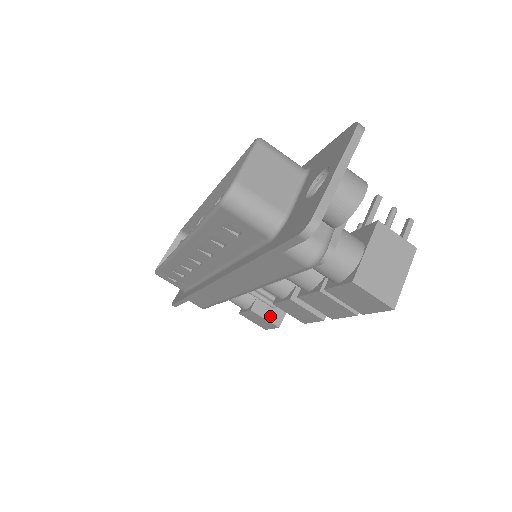
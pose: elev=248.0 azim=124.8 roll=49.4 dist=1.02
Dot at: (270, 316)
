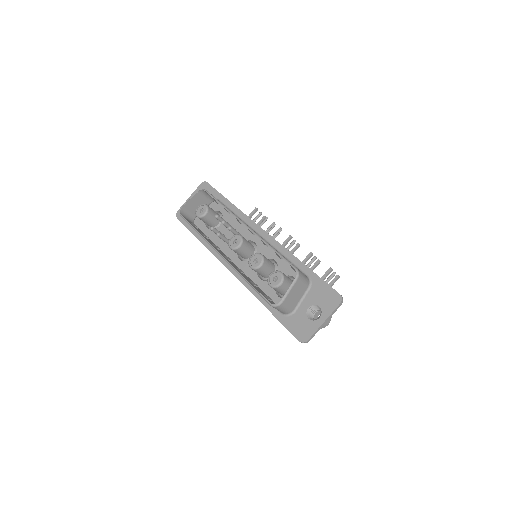
Dot at: occluded
